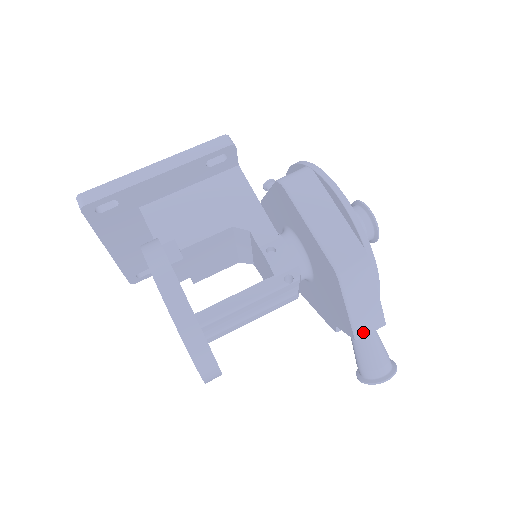
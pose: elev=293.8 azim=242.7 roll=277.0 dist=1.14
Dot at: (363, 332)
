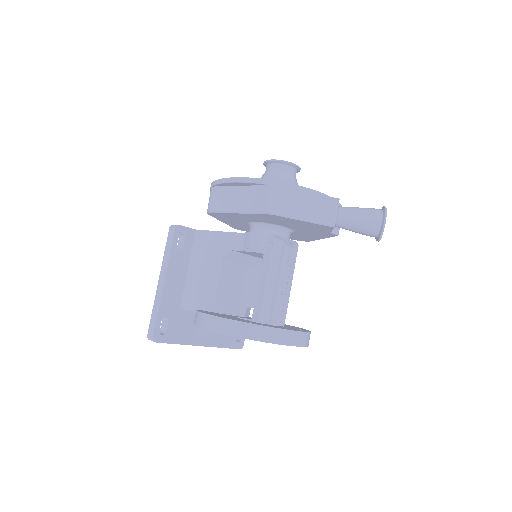
Dot at: (332, 219)
